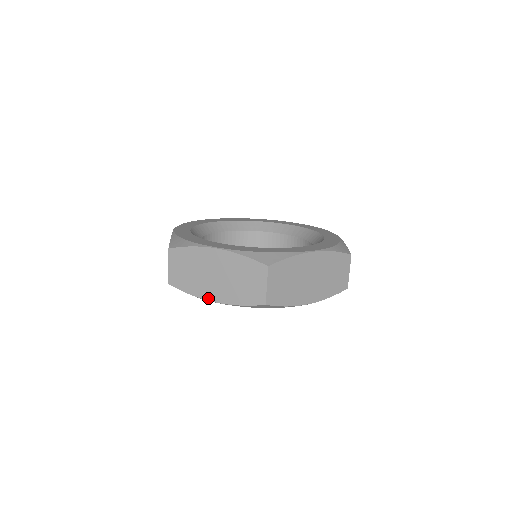
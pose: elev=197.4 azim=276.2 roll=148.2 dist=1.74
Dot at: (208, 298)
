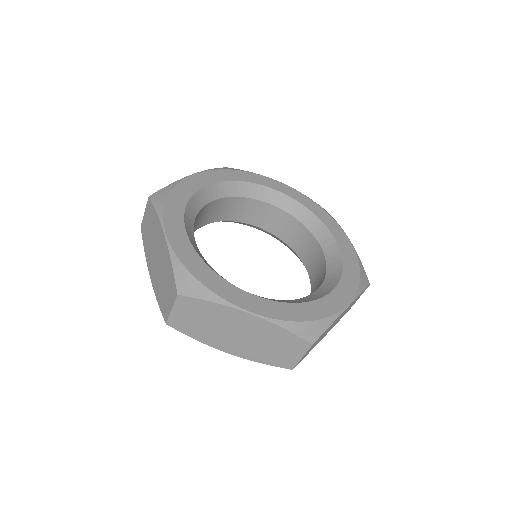
Dot at: (220, 348)
